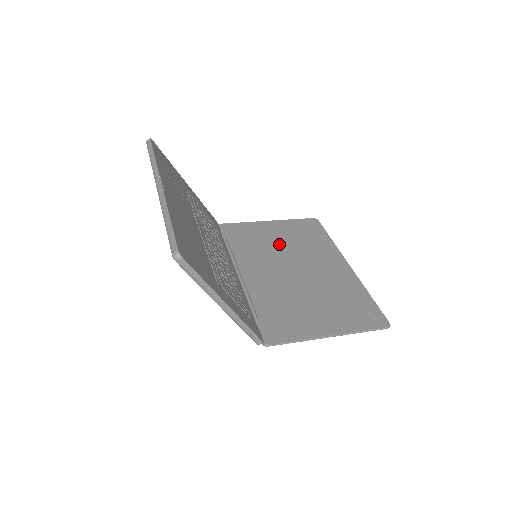
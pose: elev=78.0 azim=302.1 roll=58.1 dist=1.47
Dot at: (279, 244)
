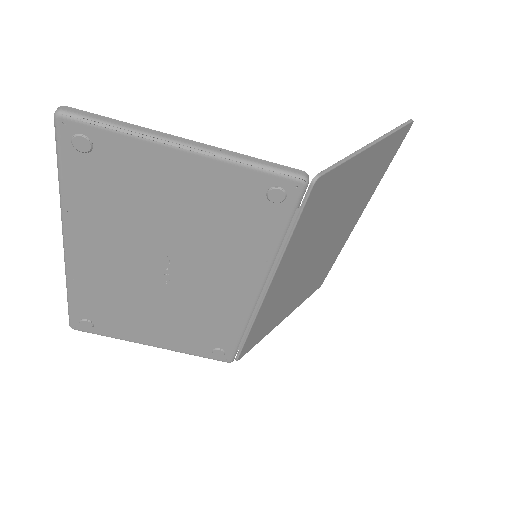
Dot at: occluded
